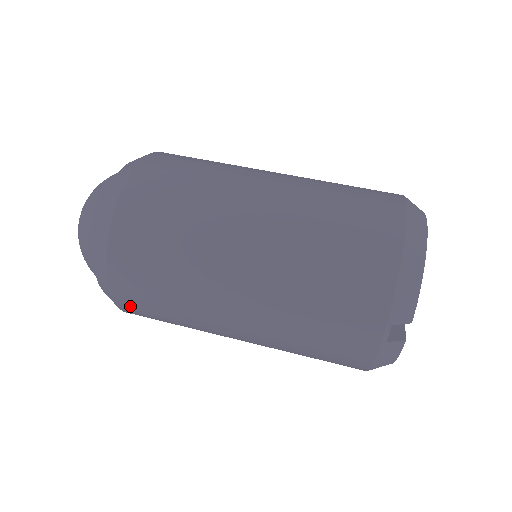
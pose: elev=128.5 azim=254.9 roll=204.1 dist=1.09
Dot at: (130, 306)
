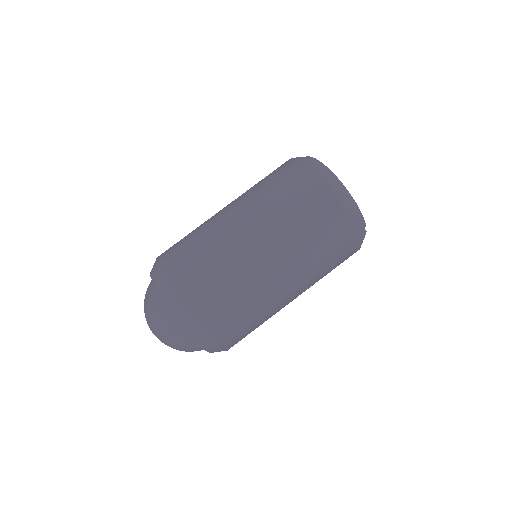
Dot at: occluded
